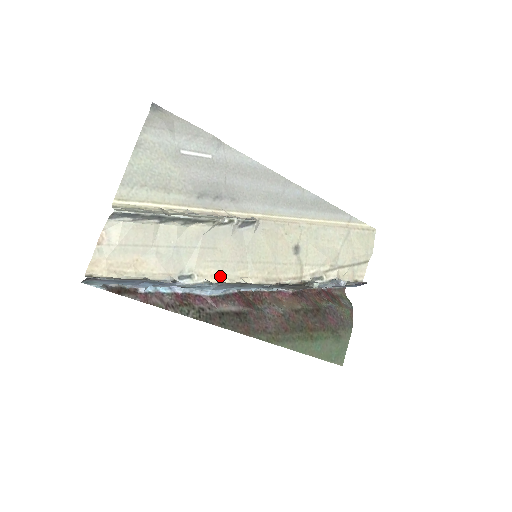
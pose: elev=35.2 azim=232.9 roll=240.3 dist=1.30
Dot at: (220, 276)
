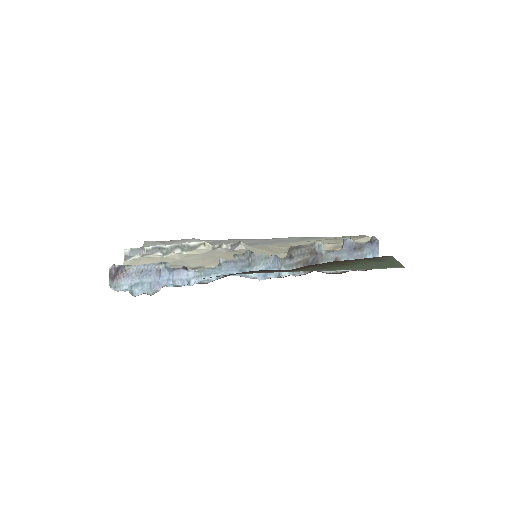
Dot at: occluded
